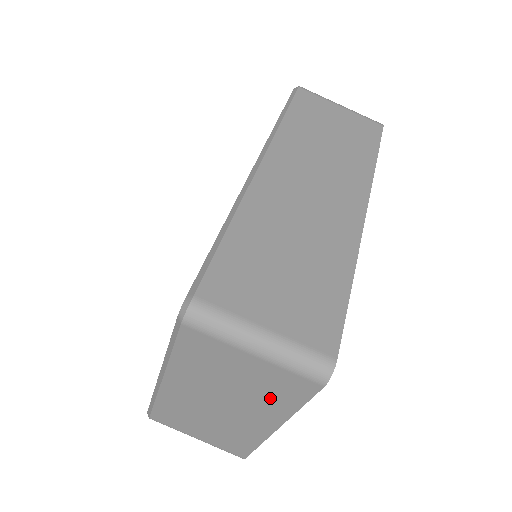
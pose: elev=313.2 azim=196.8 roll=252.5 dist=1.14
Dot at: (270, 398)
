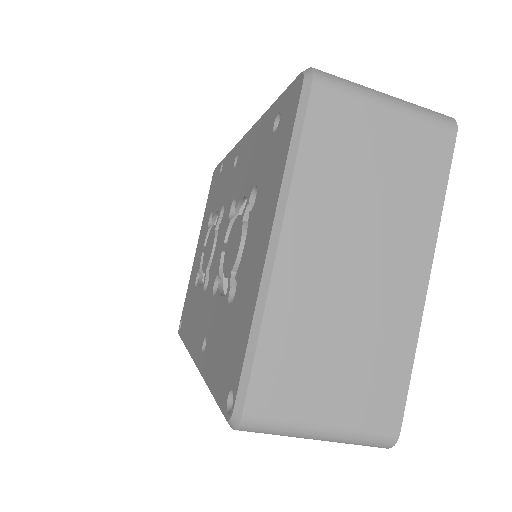
Dot at: (413, 195)
